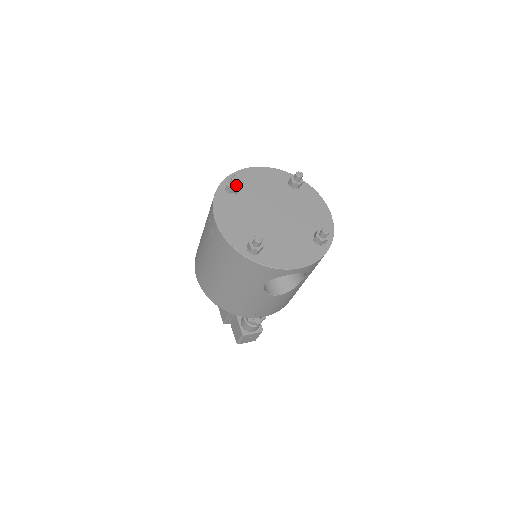
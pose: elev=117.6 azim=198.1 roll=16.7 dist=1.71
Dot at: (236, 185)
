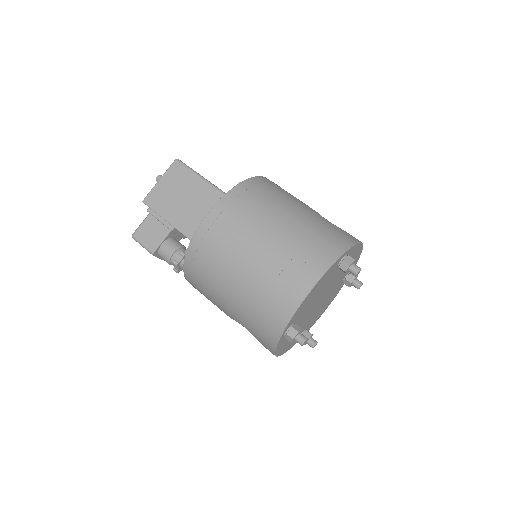
Dot at: (350, 271)
